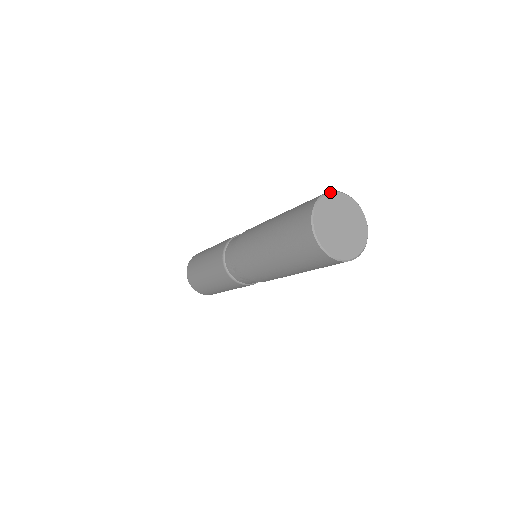
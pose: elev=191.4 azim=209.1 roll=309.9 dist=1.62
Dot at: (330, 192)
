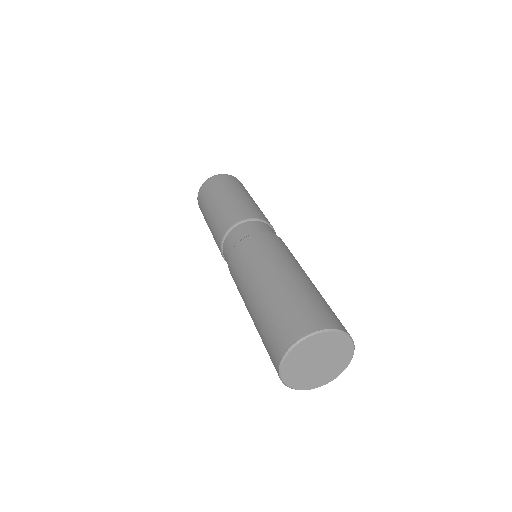
Dot at: (323, 331)
